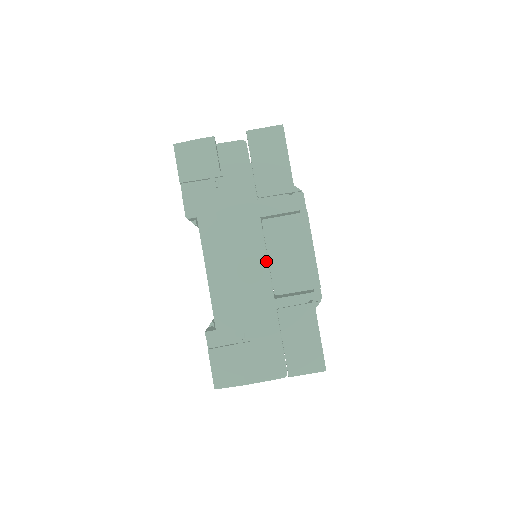
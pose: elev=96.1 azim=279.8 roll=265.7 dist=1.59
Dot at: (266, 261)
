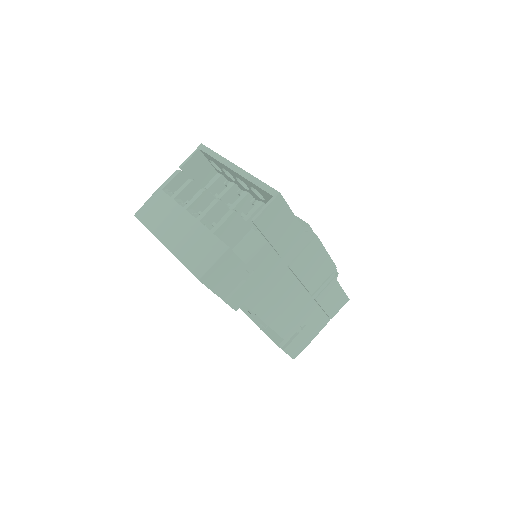
Dot at: (300, 284)
